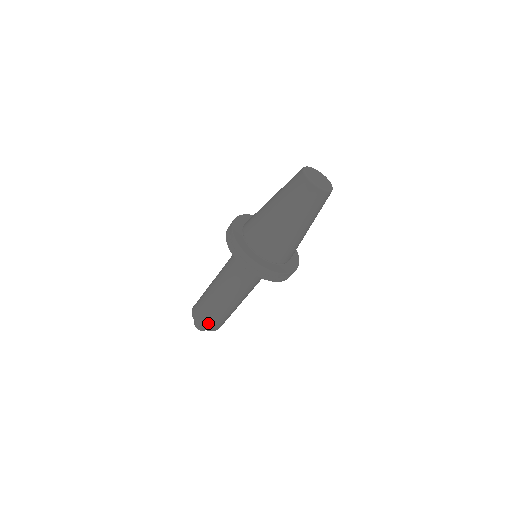
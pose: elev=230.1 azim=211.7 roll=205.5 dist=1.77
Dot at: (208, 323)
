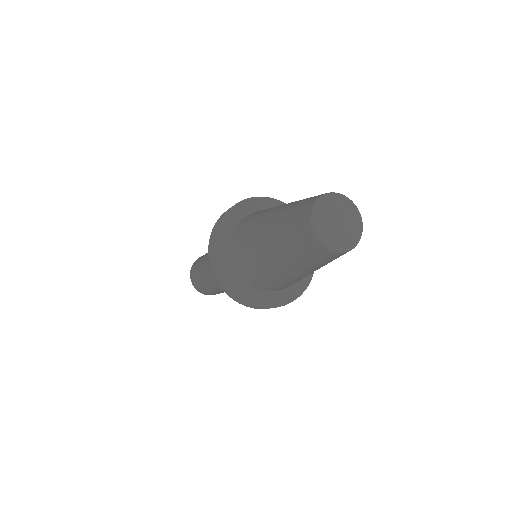
Dot at: occluded
